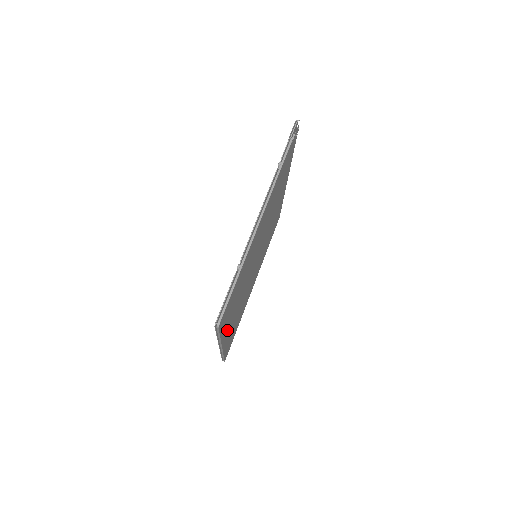
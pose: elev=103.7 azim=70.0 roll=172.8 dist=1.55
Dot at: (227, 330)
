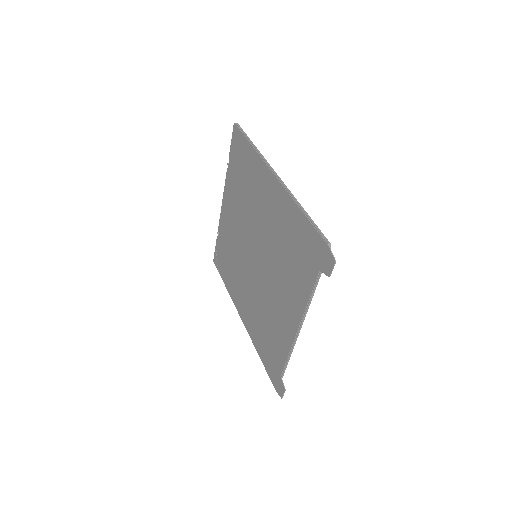
Dot at: occluded
